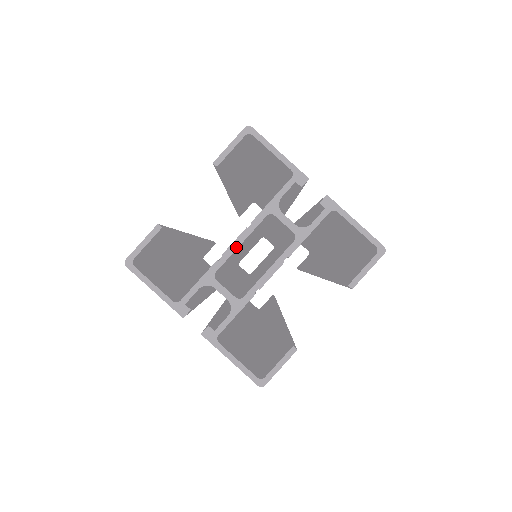
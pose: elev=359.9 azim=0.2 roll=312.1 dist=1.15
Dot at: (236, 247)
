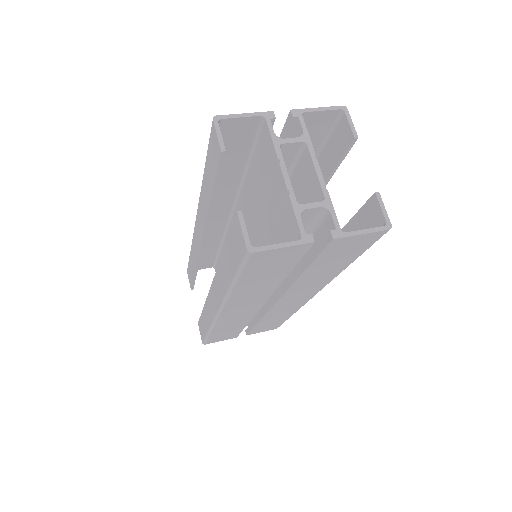
Dot at: (288, 178)
